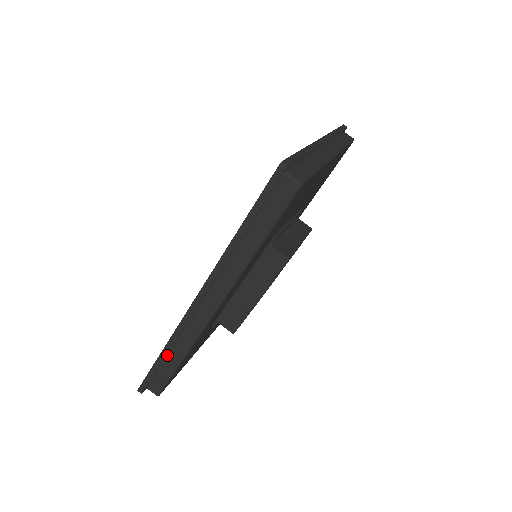
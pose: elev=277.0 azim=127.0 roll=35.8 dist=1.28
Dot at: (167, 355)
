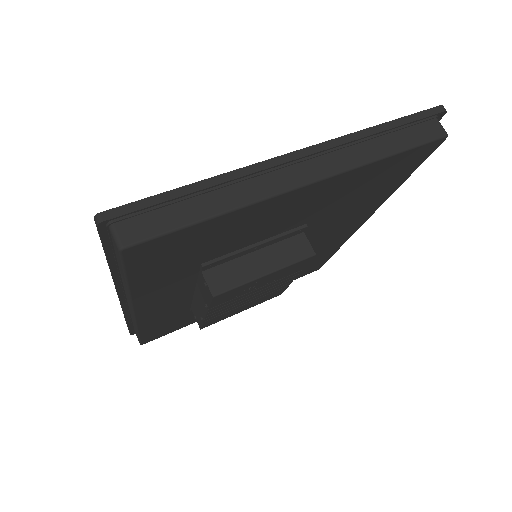
Dot at: (132, 321)
